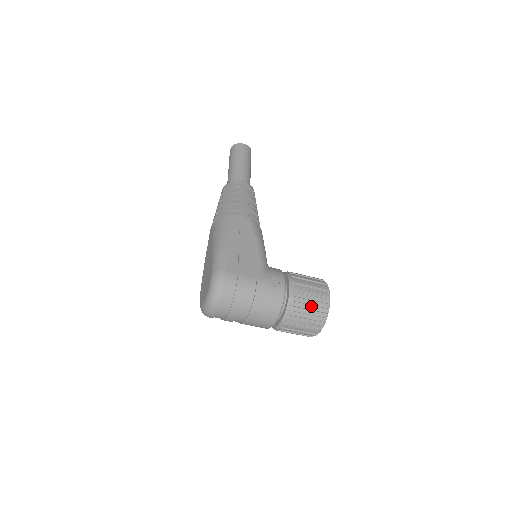
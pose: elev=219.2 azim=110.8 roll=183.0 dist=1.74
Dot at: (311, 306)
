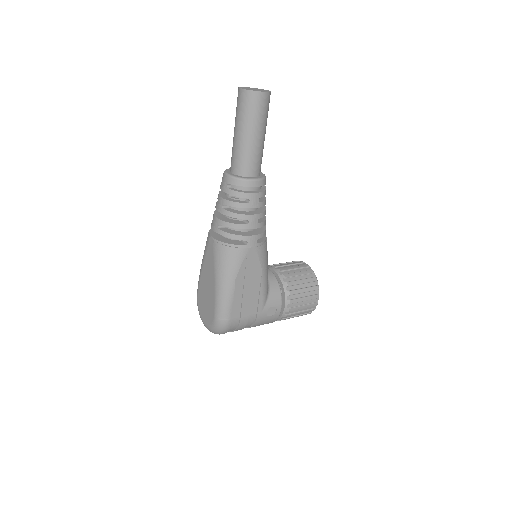
Dot at: (299, 314)
